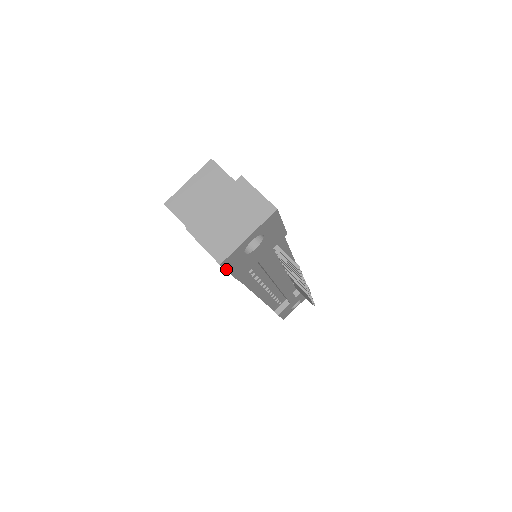
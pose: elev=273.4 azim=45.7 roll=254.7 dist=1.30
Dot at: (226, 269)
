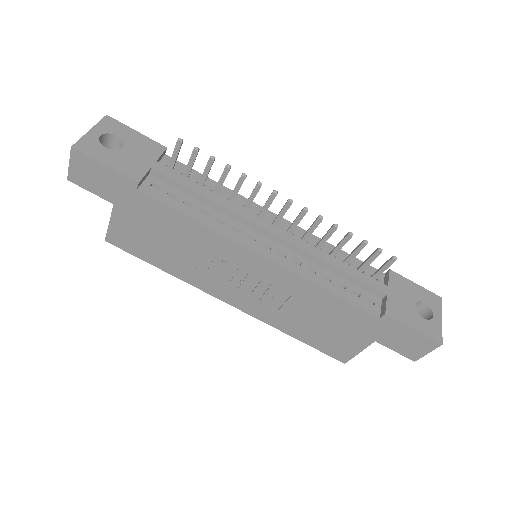
Dot at: (90, 157)
